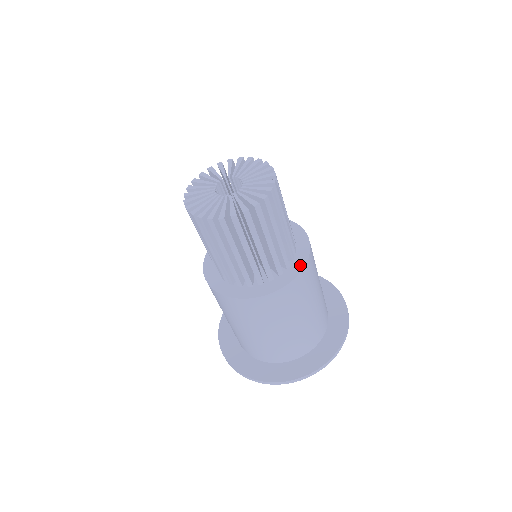
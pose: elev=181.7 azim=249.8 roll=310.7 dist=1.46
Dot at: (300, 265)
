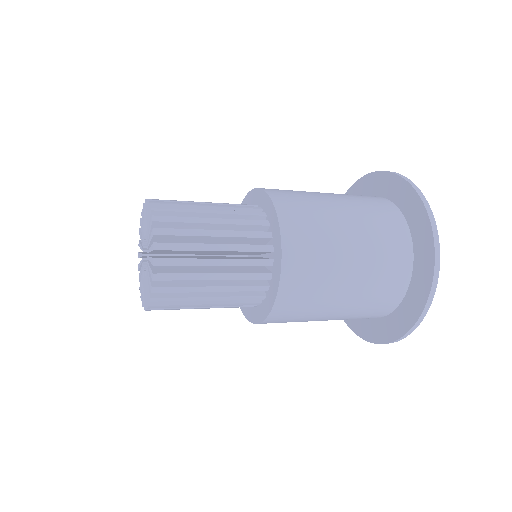
Dot at: (275, 288)
